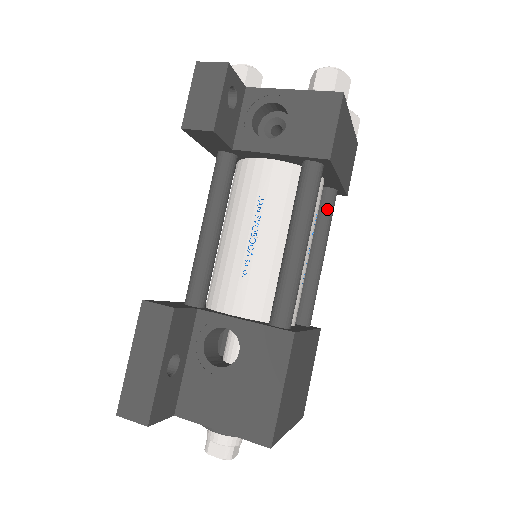
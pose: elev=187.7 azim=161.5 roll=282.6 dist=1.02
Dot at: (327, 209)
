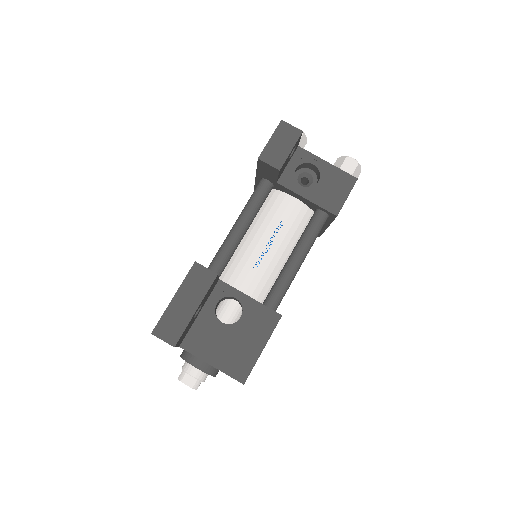
Dot at: occluded
